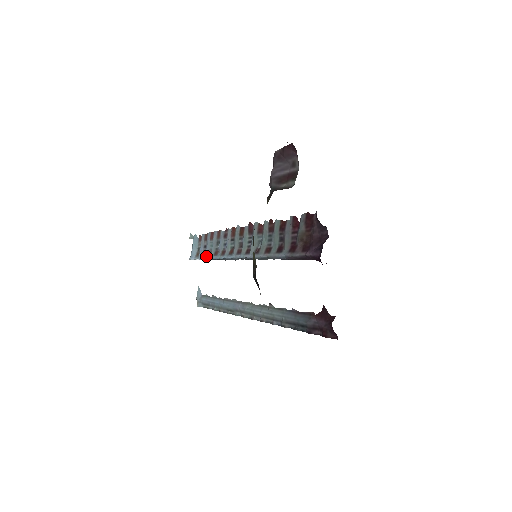
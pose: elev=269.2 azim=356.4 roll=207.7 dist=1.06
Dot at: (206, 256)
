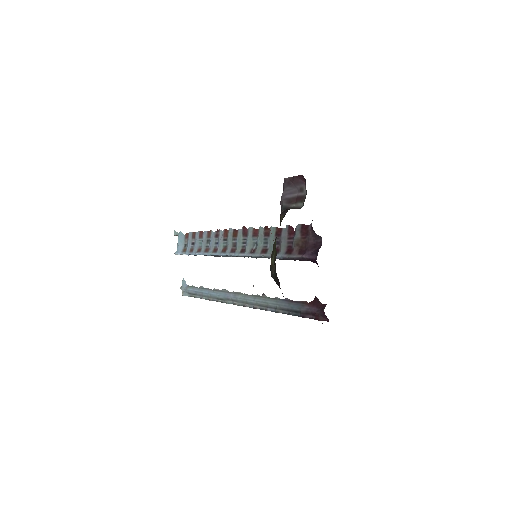
Dot at: (195, 252)
